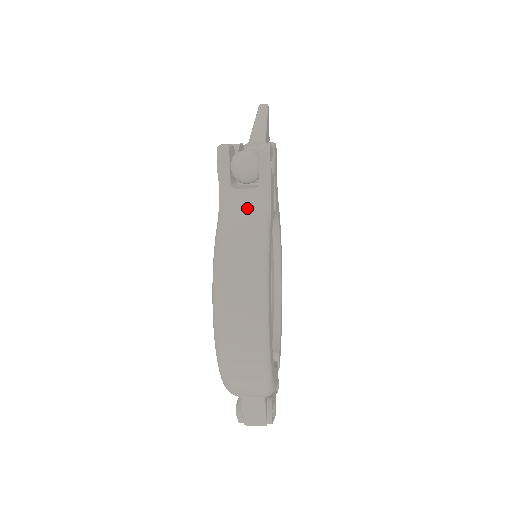
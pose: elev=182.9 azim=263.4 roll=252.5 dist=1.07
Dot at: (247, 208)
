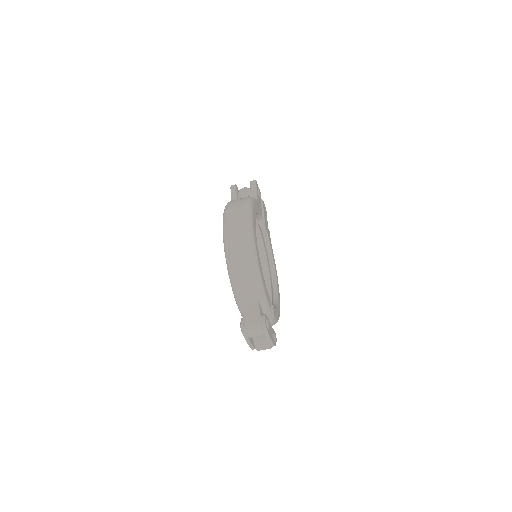
Dot at: occluded
